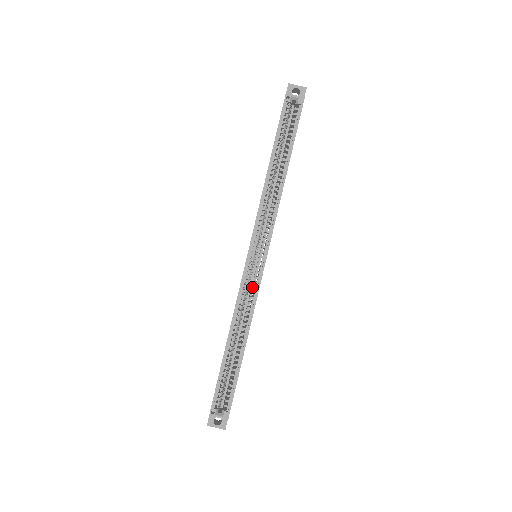
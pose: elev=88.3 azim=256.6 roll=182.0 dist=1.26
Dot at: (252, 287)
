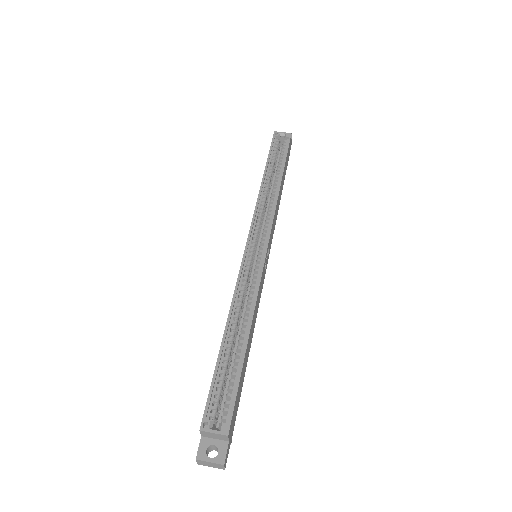
Dot at: (253, 274)
